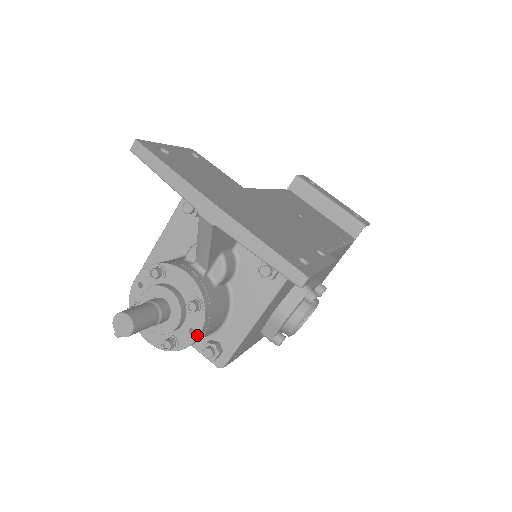
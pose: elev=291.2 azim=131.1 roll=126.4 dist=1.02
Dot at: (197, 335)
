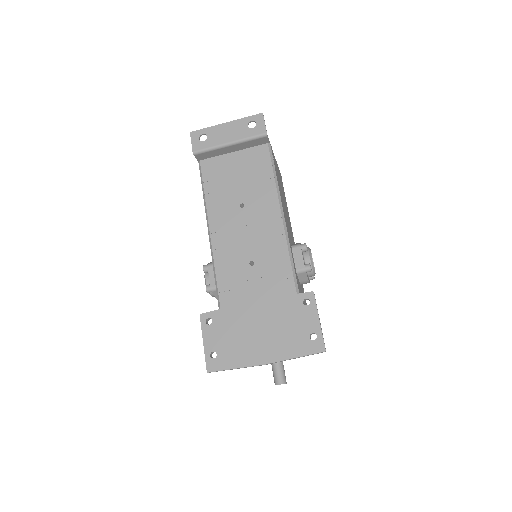
Dot at: occluded
